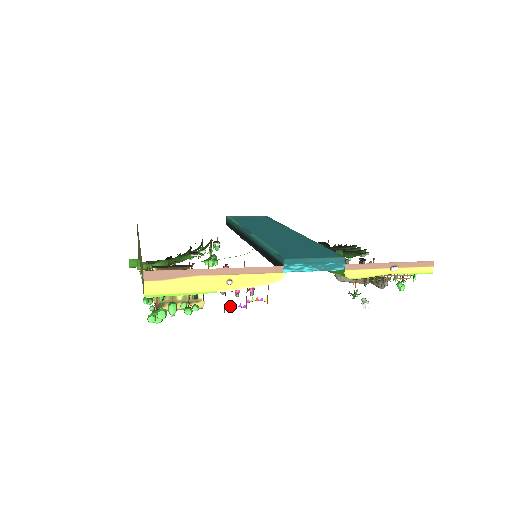
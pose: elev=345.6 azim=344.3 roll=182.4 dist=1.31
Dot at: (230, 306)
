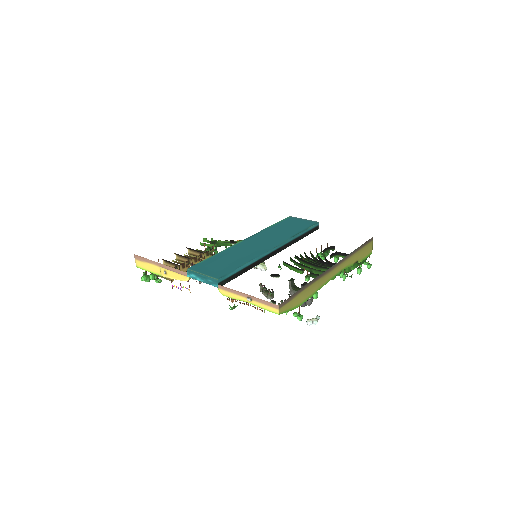
Dot at: (174, 286)
